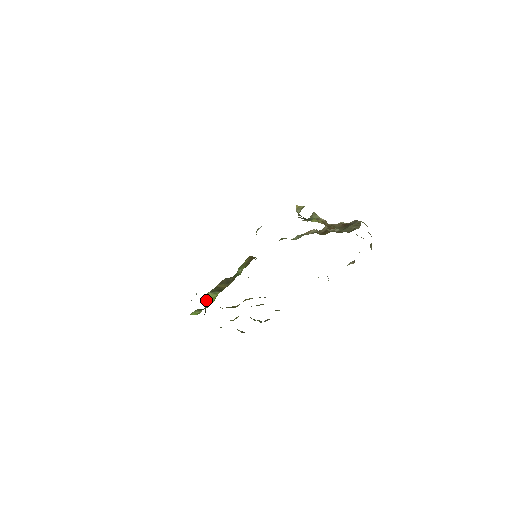
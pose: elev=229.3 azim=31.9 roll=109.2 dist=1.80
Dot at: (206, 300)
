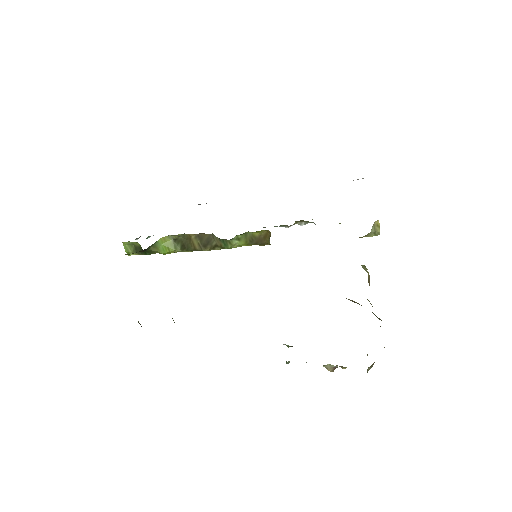
Dot at: (160, 241)
